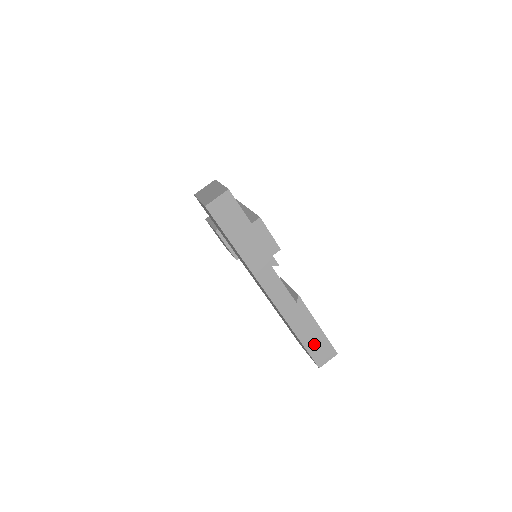
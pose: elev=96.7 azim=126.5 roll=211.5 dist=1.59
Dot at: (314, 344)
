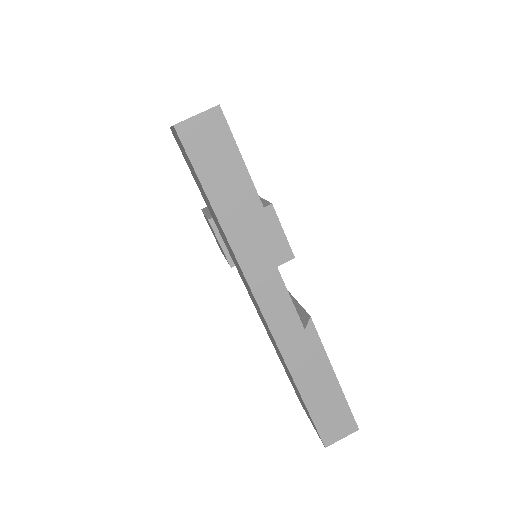
Dot at: (323, 405)
